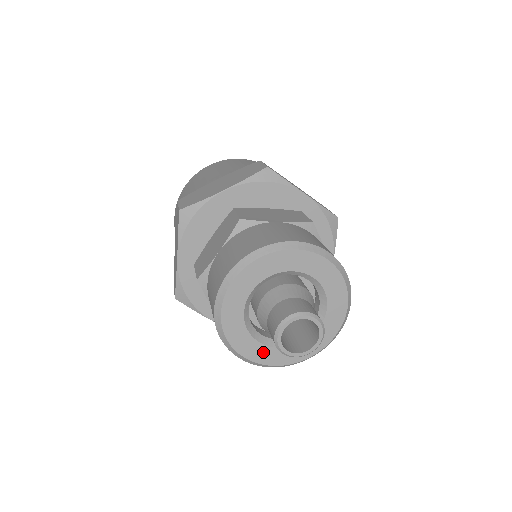
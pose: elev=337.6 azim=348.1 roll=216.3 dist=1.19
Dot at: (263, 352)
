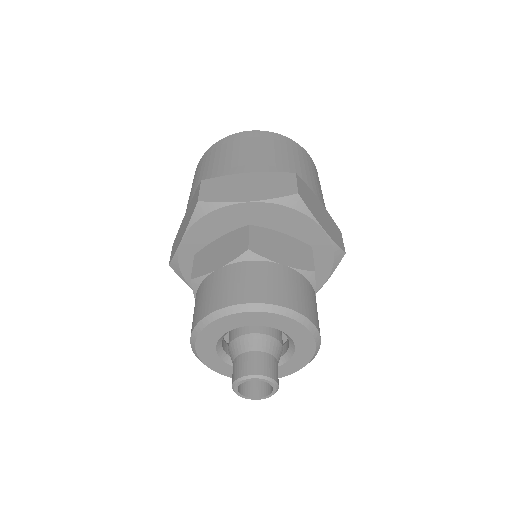
Dot at: (224, 367)
